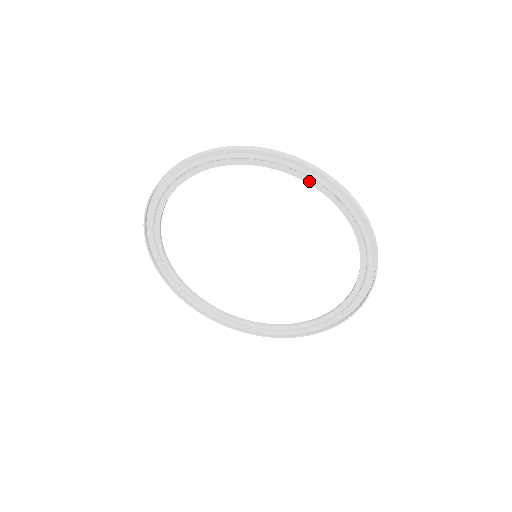
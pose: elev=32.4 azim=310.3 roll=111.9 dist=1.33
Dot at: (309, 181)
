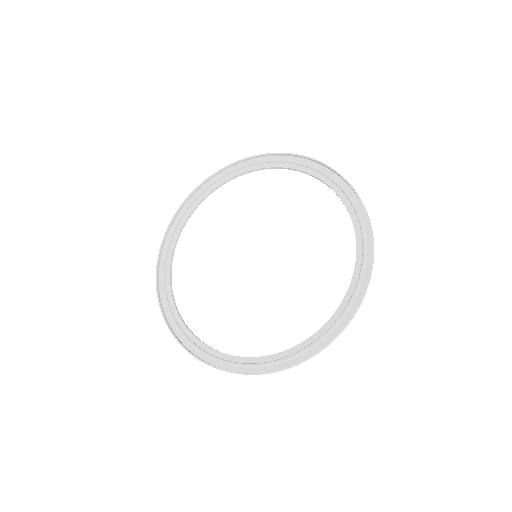
Dot at: (338, 192)
